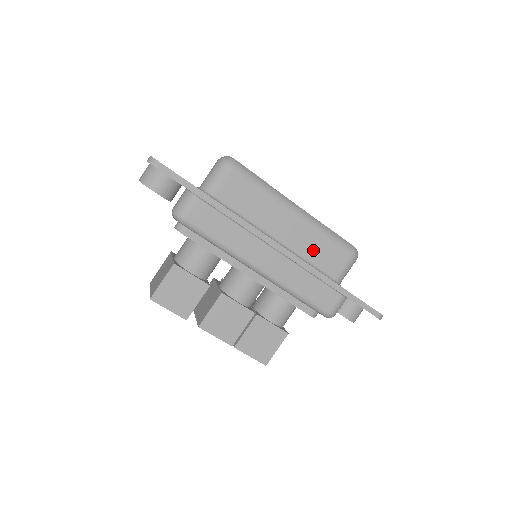
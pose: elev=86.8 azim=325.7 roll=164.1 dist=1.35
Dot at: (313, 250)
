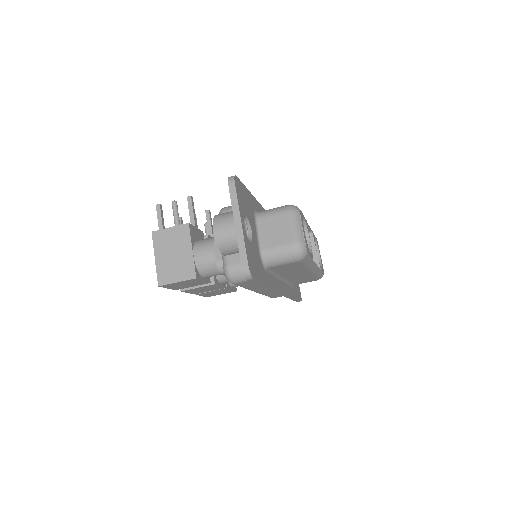
Dot at: (299, 279)
